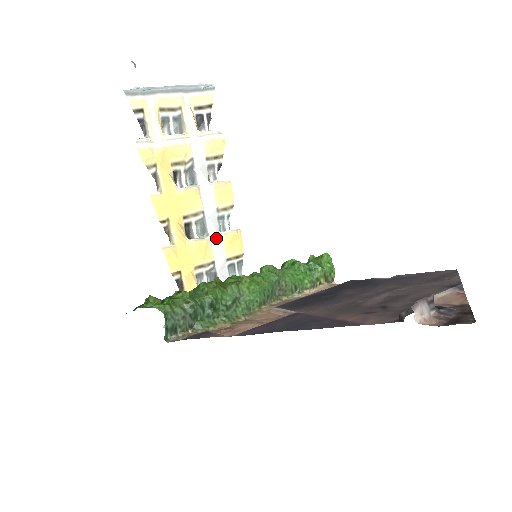
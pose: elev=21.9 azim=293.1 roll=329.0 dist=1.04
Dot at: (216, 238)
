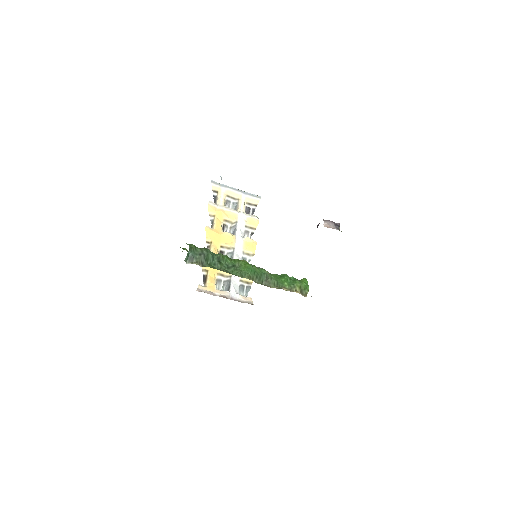
Dot at: occluded
